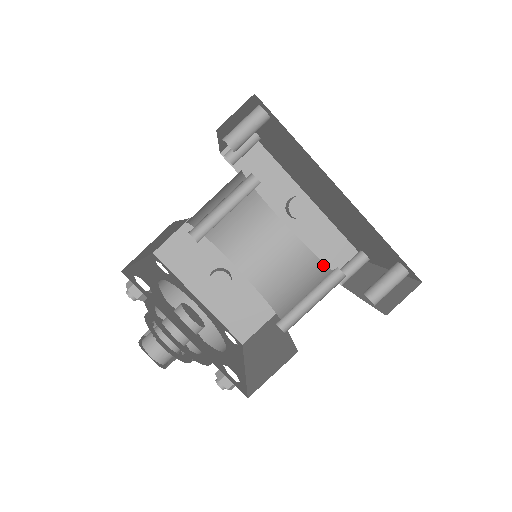
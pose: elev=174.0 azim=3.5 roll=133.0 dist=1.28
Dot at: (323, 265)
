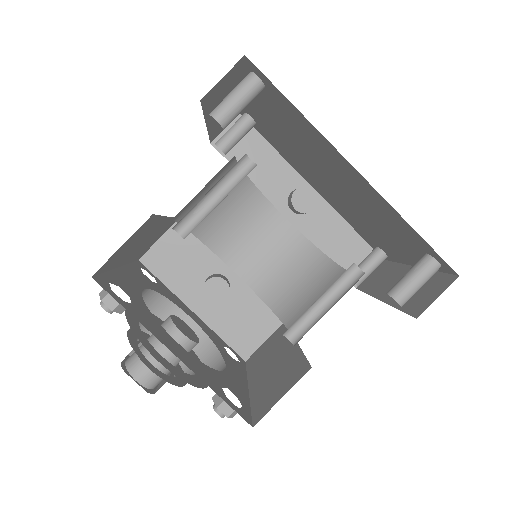
Dot at: (334, 265)
